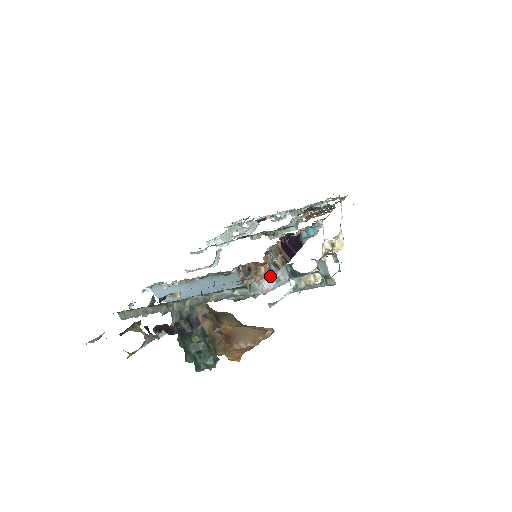
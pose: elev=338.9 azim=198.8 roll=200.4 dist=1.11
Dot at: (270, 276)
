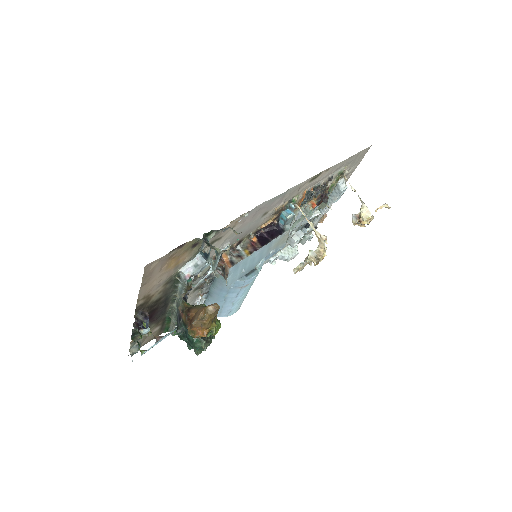
Dot at: (187, 265)
